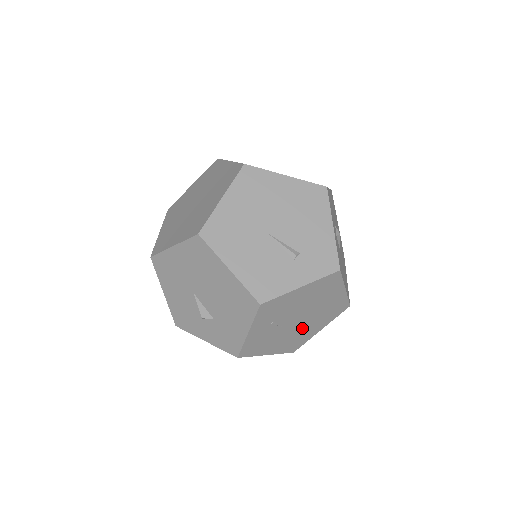
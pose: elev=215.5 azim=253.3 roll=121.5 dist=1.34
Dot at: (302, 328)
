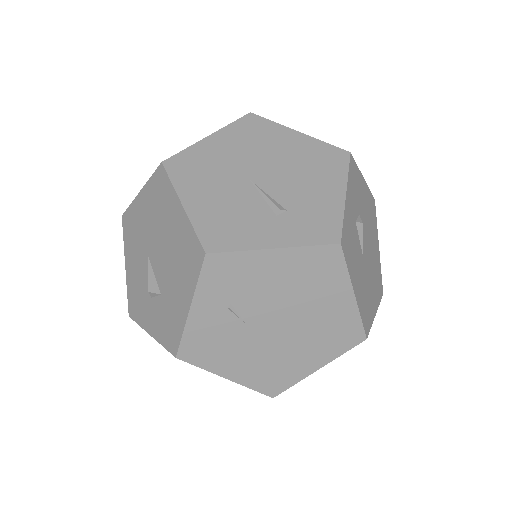
Dot at: (284, 348)
